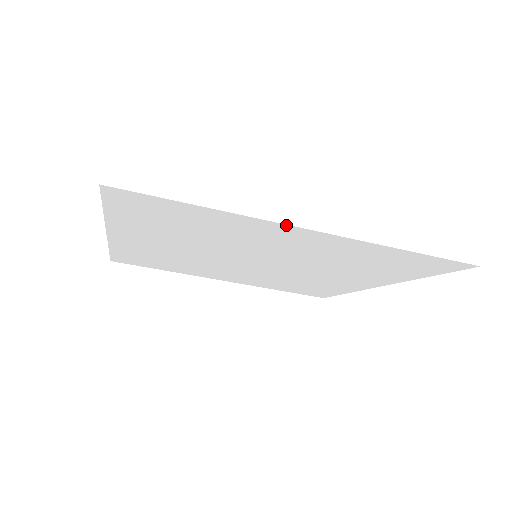
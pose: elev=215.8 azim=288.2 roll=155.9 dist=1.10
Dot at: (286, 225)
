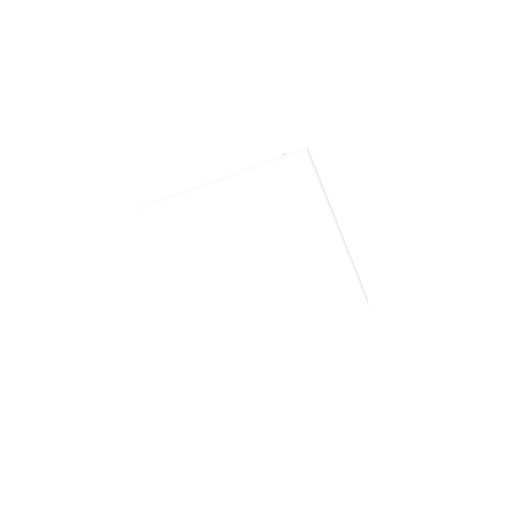
Dot at: (204, 188)
